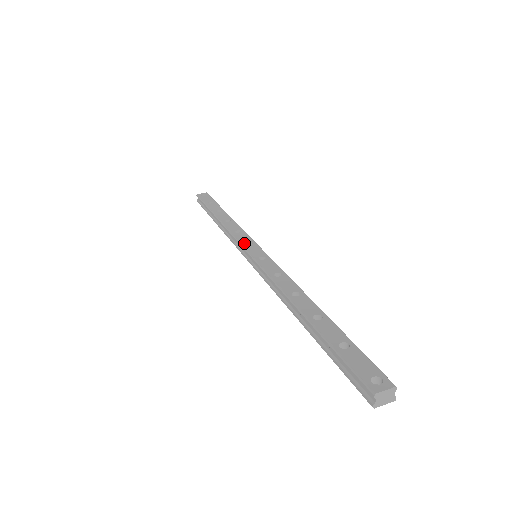
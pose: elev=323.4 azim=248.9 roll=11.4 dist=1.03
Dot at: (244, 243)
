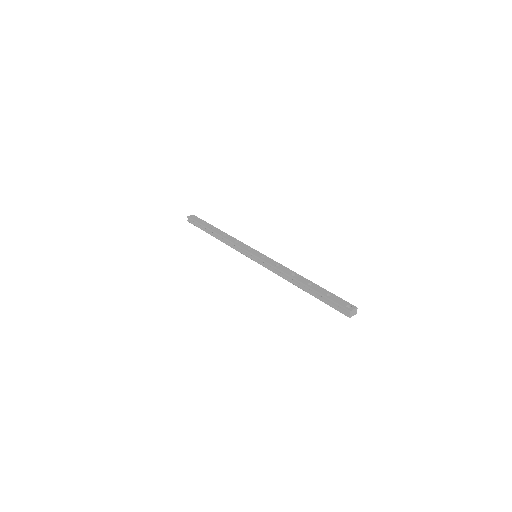
Dot at: (246, 249)
